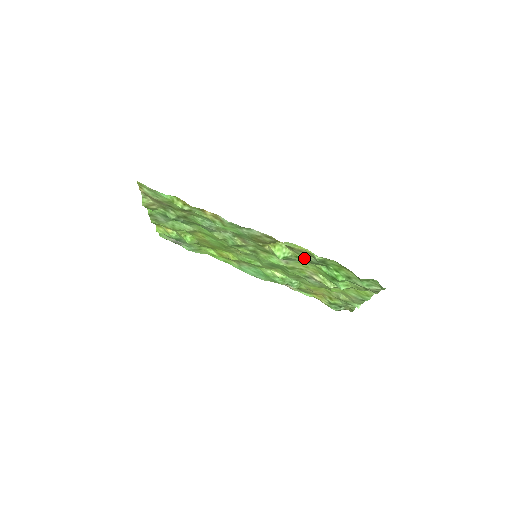
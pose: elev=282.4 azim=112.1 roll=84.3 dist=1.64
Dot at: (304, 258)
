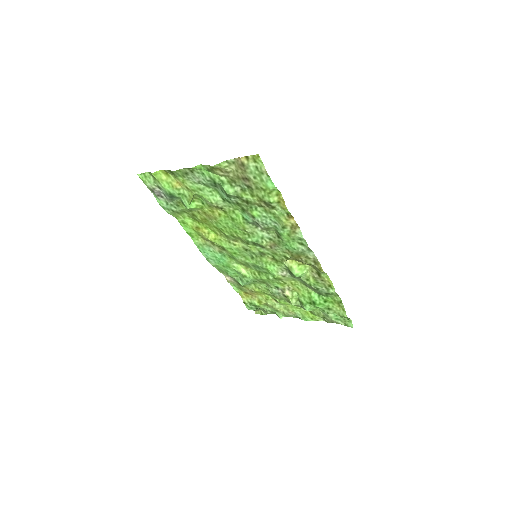
Dot at: (315, 284)
